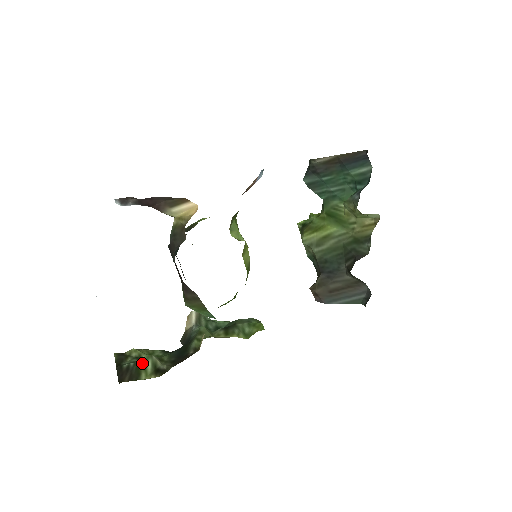
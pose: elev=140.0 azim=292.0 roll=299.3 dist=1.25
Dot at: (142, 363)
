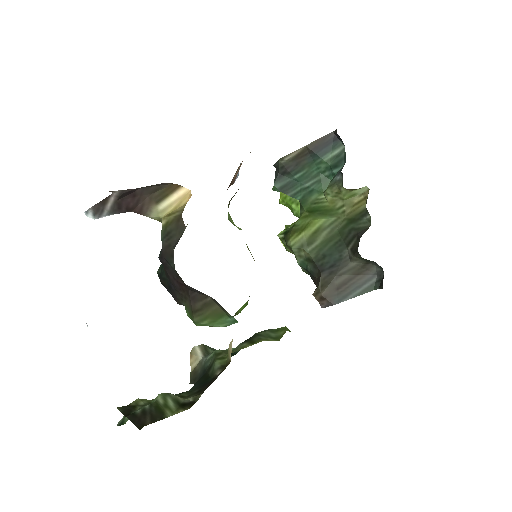
Dot at: (160, 402)
